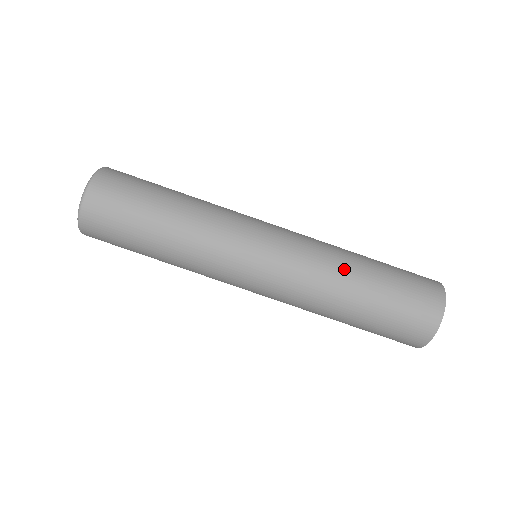
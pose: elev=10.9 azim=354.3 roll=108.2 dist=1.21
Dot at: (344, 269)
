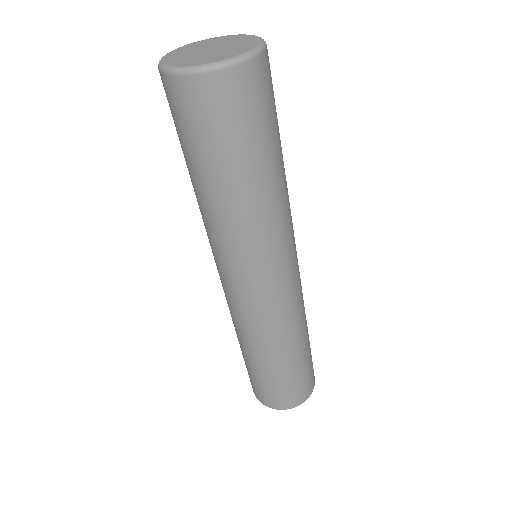
Dot at: occluded
